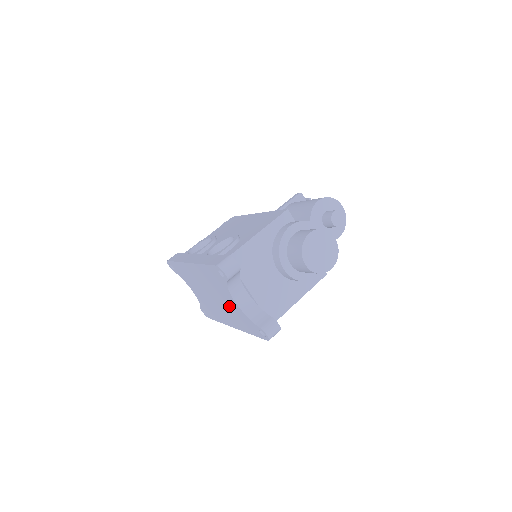
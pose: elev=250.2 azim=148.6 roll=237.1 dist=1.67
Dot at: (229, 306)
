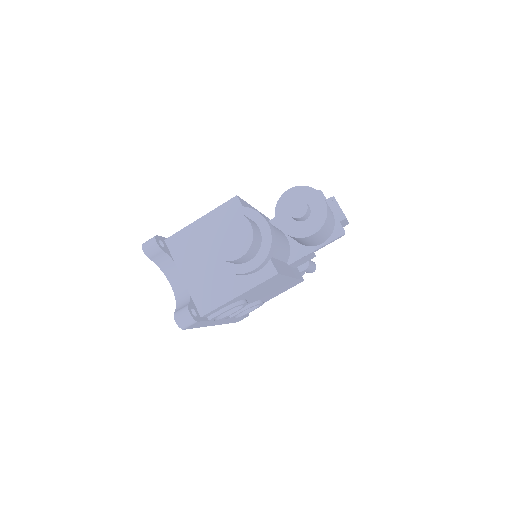
Dot at: occluded
